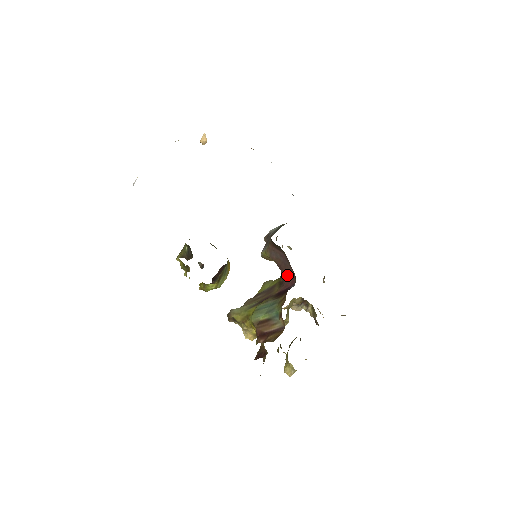
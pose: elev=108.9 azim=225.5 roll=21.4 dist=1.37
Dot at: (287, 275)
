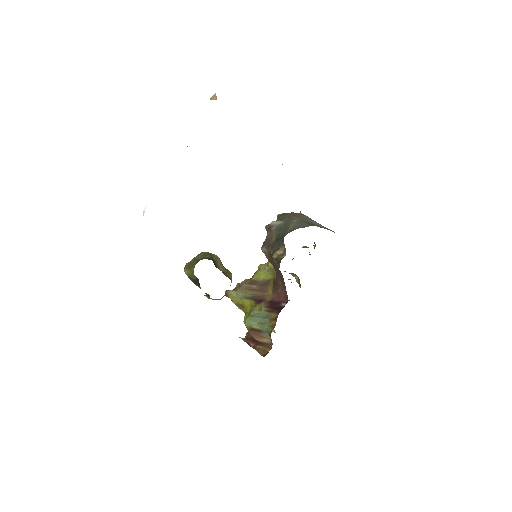
Dot at: (281, 287)
